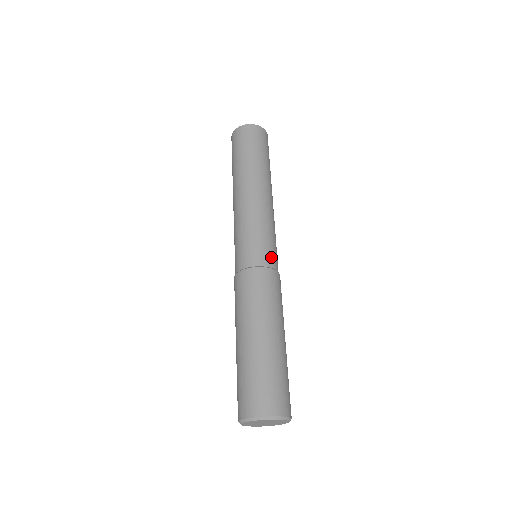
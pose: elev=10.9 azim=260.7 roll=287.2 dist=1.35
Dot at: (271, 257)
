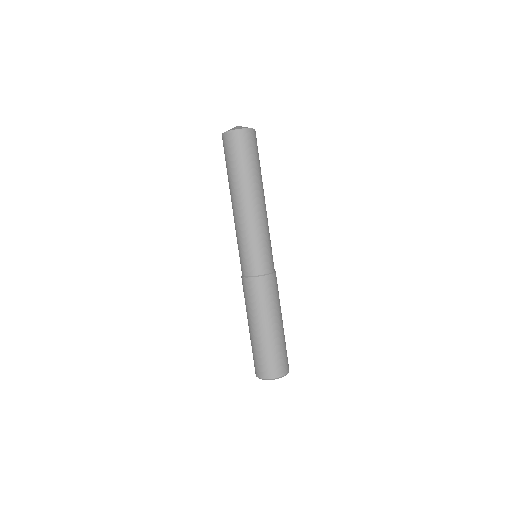
Dot at: (269, 263)
